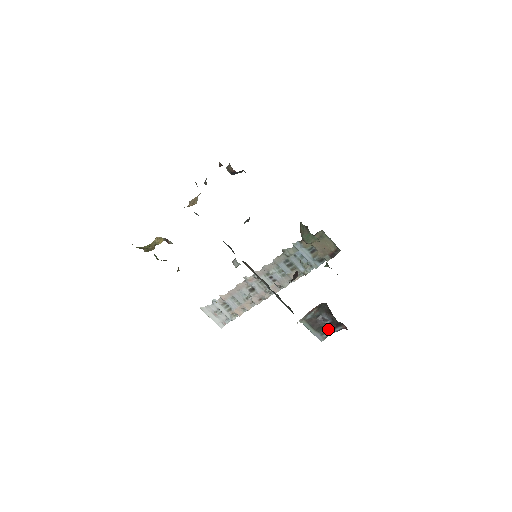
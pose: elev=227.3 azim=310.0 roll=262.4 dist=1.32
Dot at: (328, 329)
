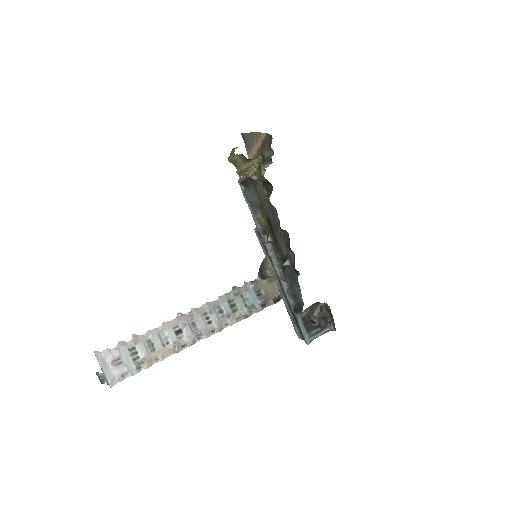
Dot at: (316, 331)
